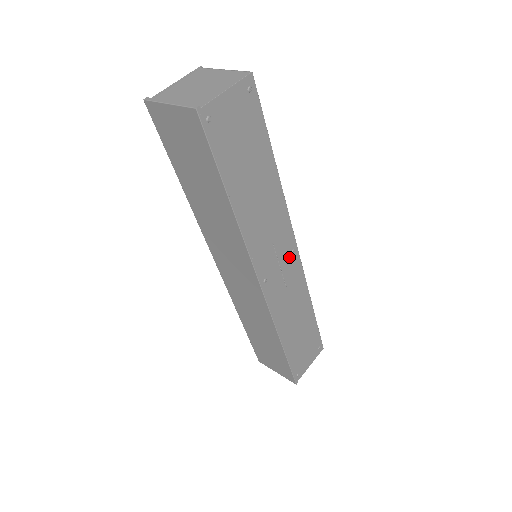
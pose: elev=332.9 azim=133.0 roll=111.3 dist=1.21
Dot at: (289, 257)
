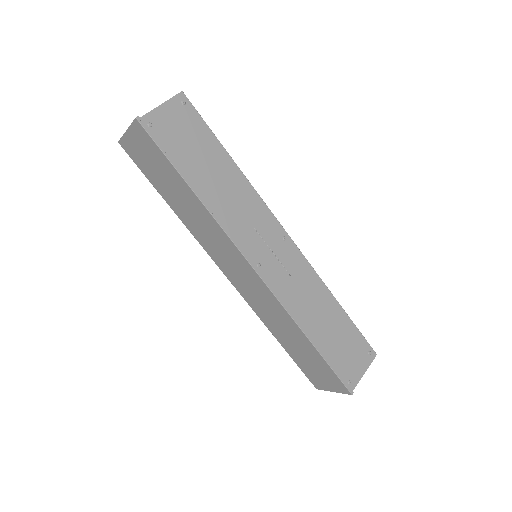
Dot at: (281, 244)
